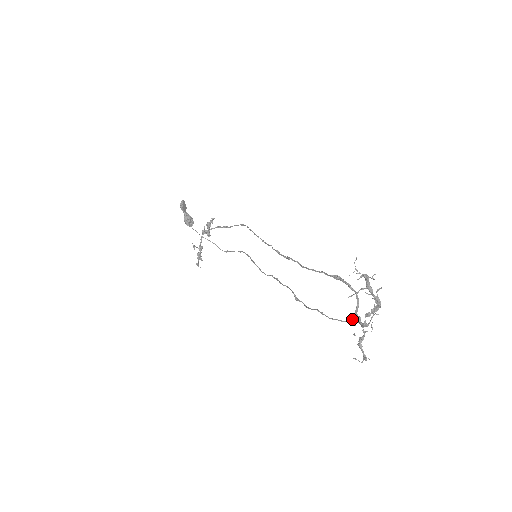
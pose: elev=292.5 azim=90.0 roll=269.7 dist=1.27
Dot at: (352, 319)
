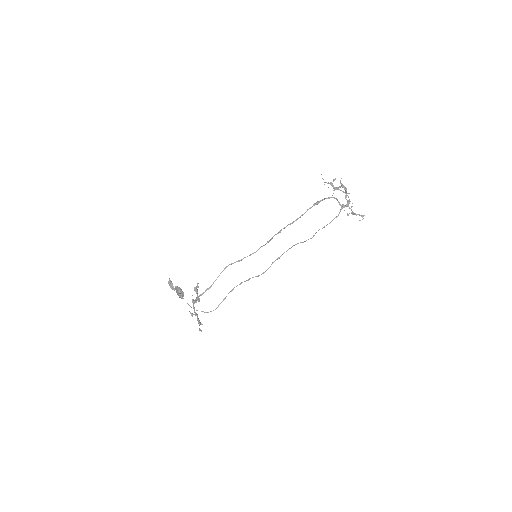
Dot at: (341, 209)
